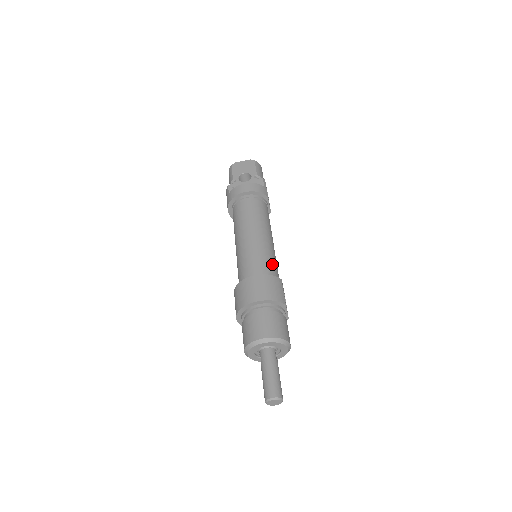
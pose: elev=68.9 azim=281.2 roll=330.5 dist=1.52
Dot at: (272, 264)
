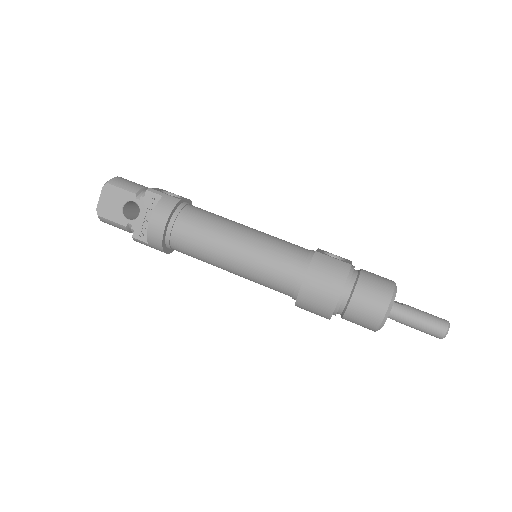
Dot at: (288, 250)
